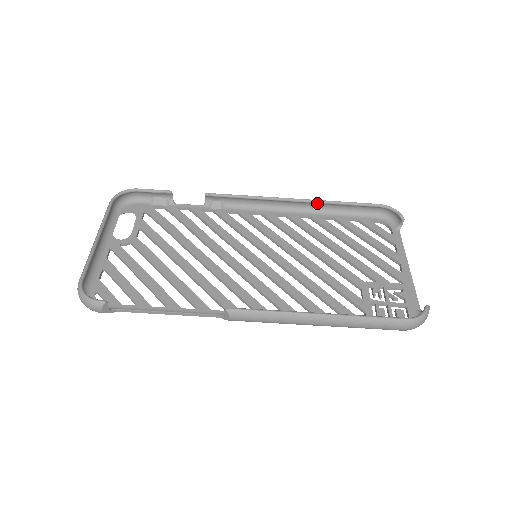
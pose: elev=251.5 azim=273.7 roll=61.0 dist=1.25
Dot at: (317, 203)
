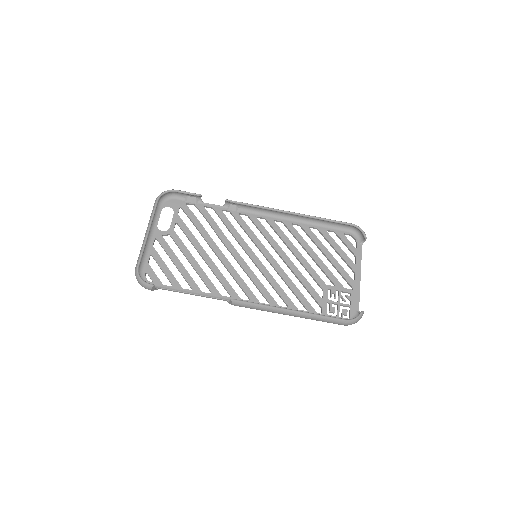
Dot at: (306, 217)
